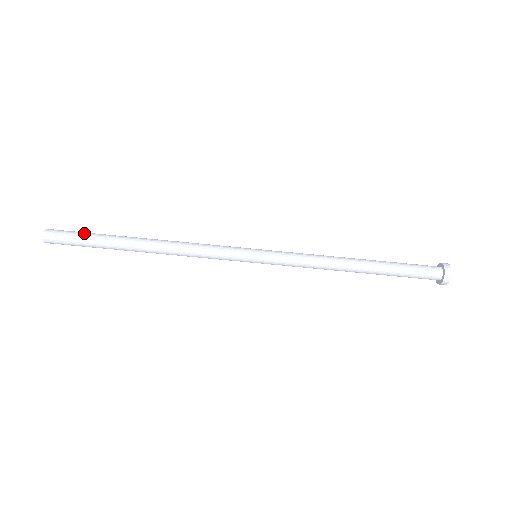
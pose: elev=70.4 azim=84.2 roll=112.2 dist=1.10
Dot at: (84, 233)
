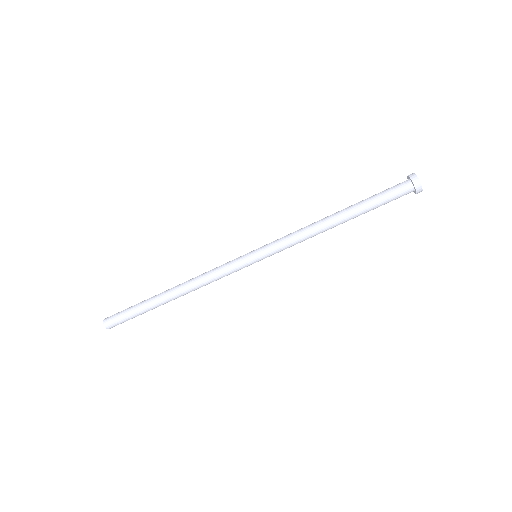
Dot at: (129, 311)
